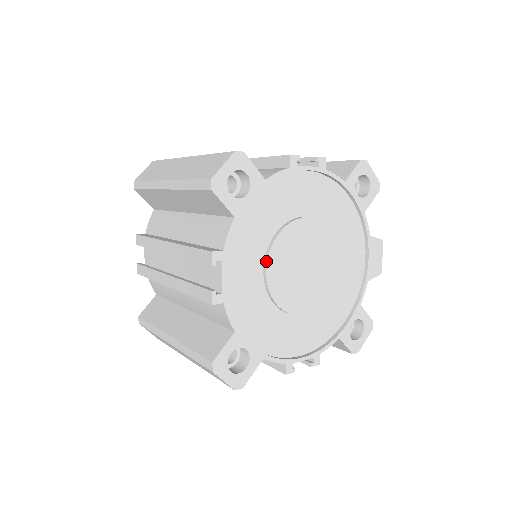
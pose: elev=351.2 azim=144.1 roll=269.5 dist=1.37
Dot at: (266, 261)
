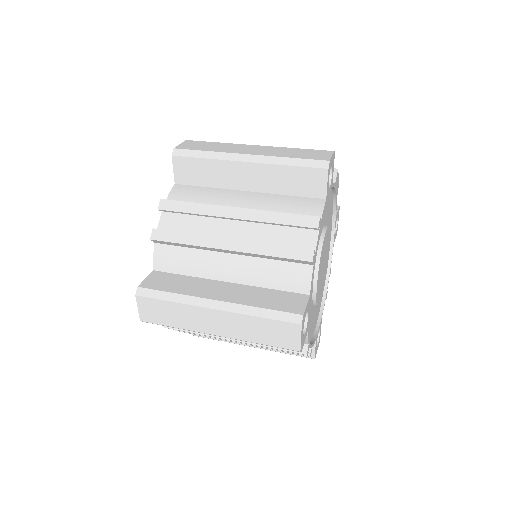
Dot at: (315, 304)
